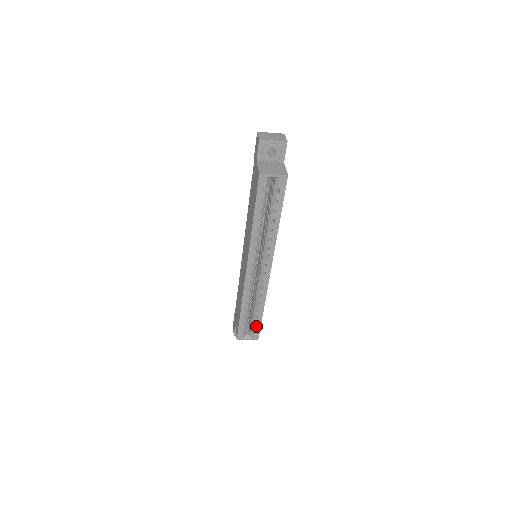
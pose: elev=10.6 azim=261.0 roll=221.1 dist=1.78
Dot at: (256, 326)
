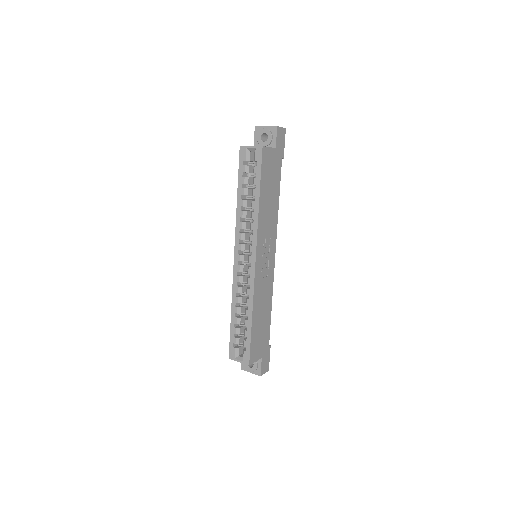
Dot at: (246, 342)
